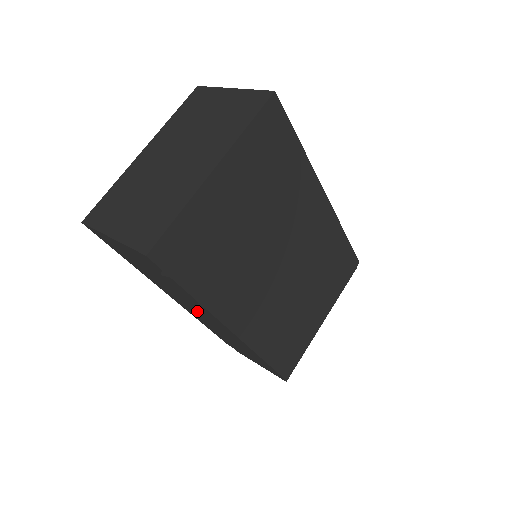
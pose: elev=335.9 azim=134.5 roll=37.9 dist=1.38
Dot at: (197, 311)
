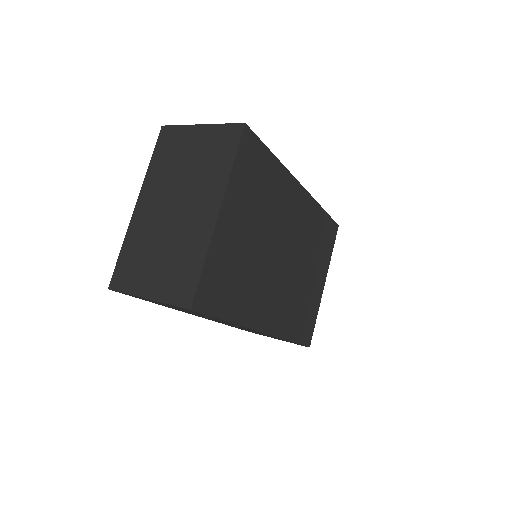
Dot at: occluded
